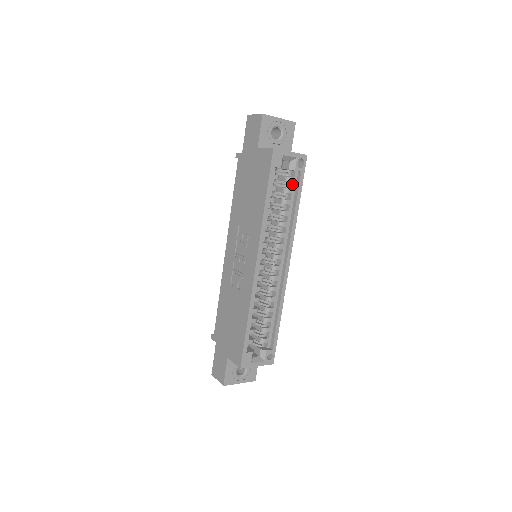
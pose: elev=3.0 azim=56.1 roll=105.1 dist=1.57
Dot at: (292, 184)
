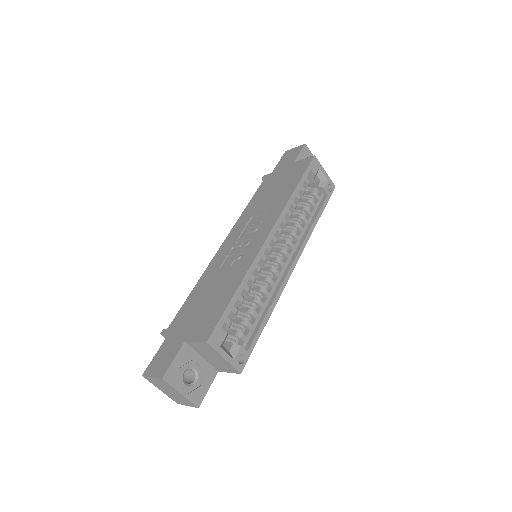
Dot at: (316, 201)
